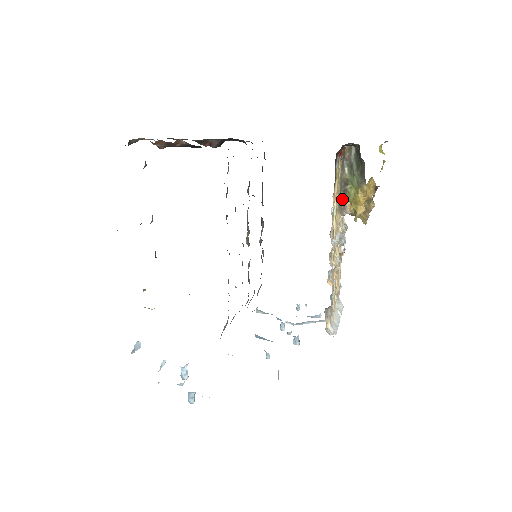
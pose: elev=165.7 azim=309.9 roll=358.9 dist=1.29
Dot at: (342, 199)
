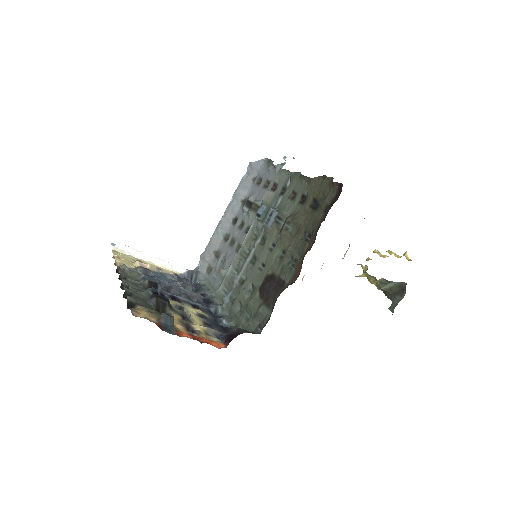
Dot at: occluded
